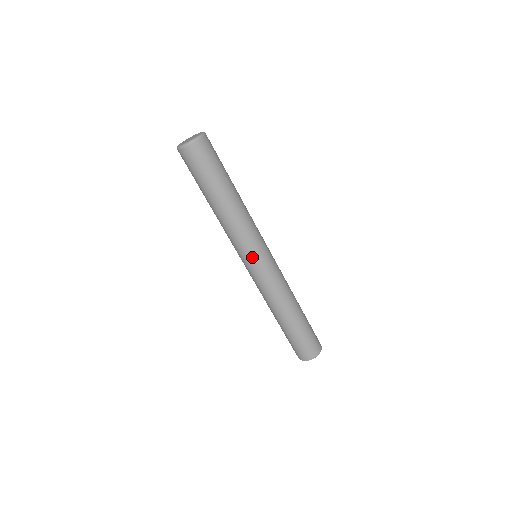
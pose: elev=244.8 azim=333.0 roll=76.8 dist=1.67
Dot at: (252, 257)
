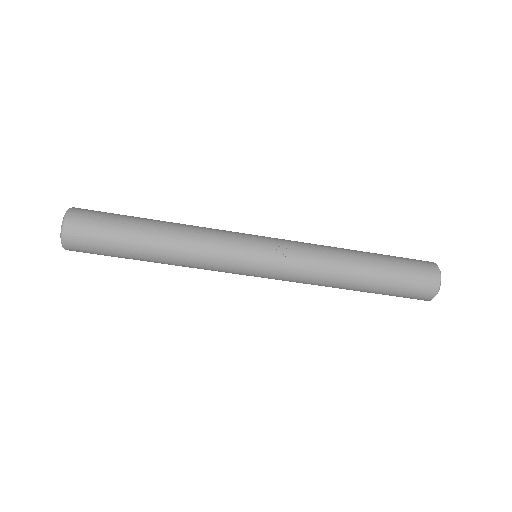
Dot at: (245, 273)
